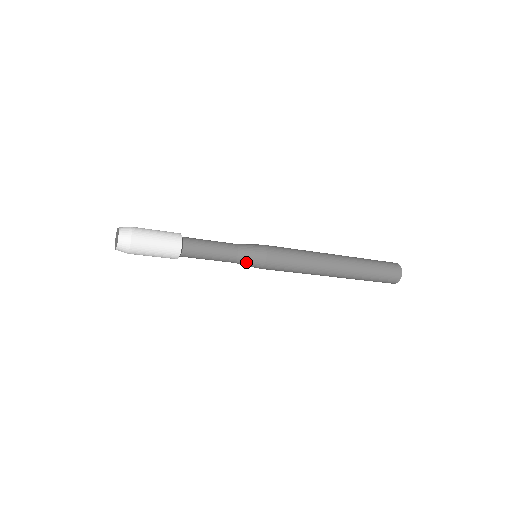
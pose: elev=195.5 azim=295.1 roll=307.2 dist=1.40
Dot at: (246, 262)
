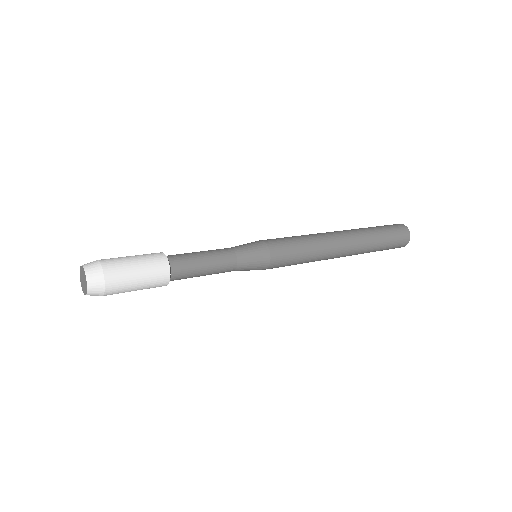
Dot at: (242, 270)
